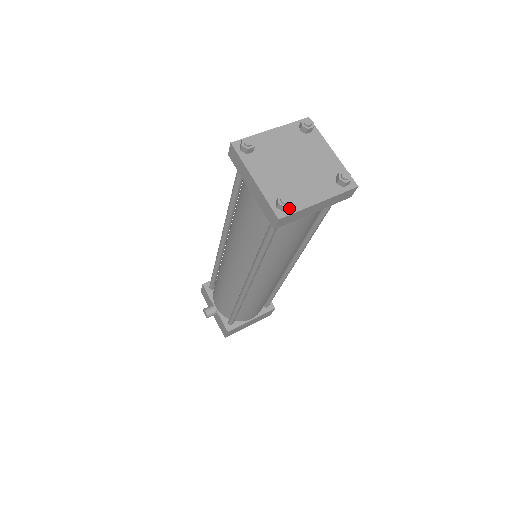
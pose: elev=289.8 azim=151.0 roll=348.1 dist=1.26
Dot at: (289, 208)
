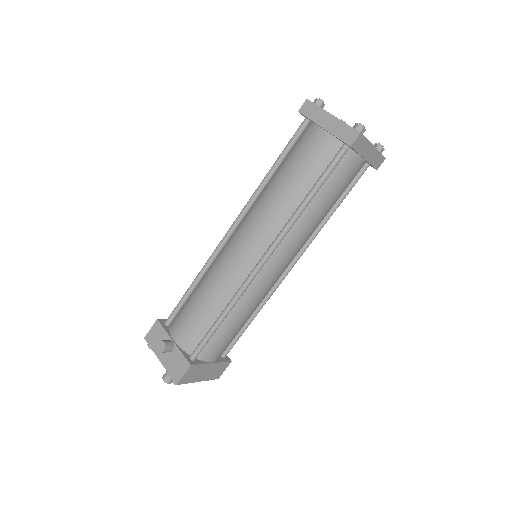
Dot at: occluded
